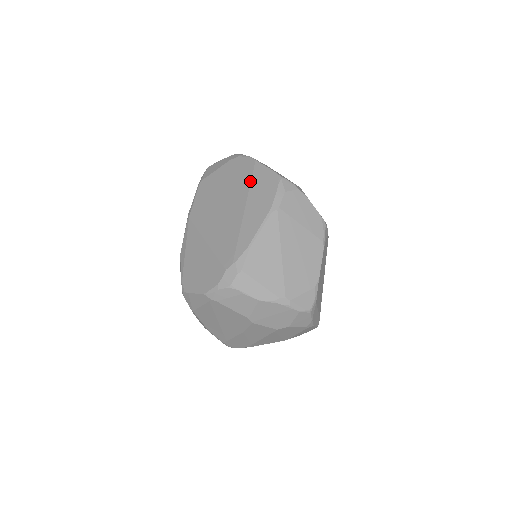
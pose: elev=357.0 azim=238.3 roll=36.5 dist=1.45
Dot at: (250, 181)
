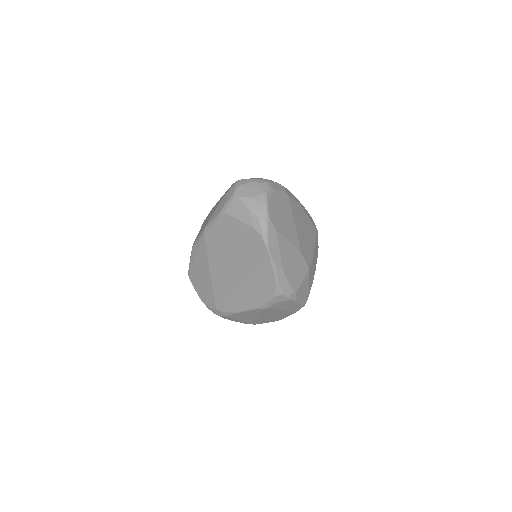
Dot at: (257, 272)
